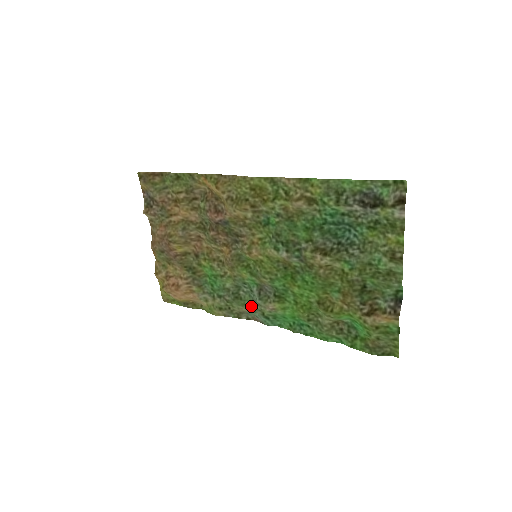
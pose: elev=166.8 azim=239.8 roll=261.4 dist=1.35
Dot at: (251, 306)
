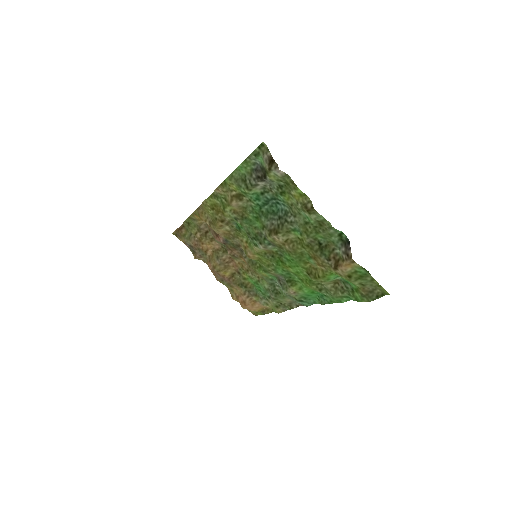
Dot at: (287, 296)
